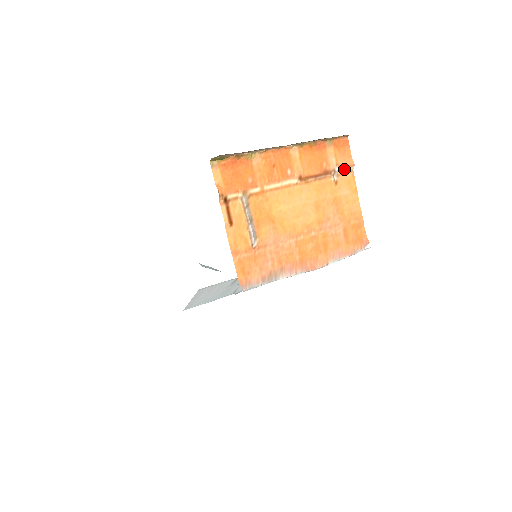
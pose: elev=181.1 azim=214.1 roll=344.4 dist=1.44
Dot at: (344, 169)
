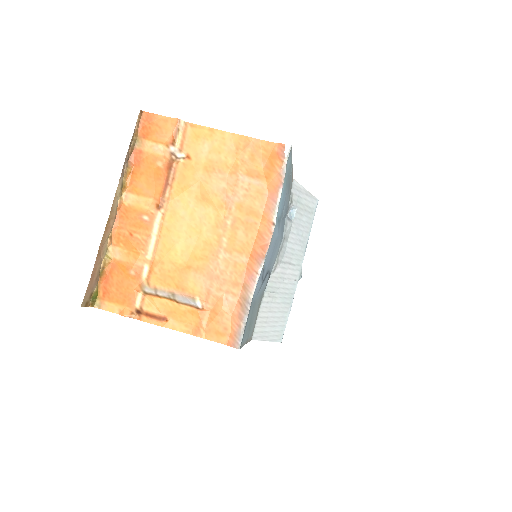
Dot at: (178, 137)
